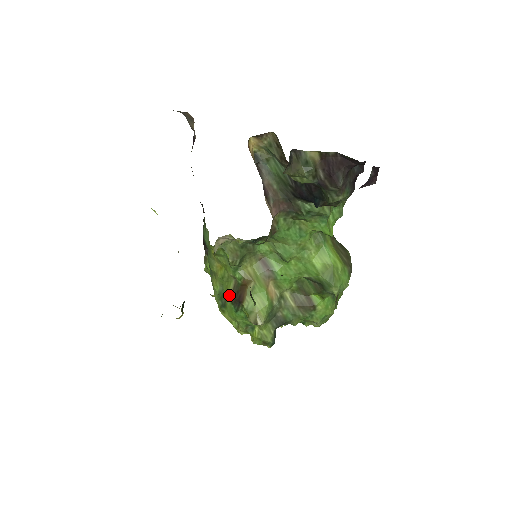
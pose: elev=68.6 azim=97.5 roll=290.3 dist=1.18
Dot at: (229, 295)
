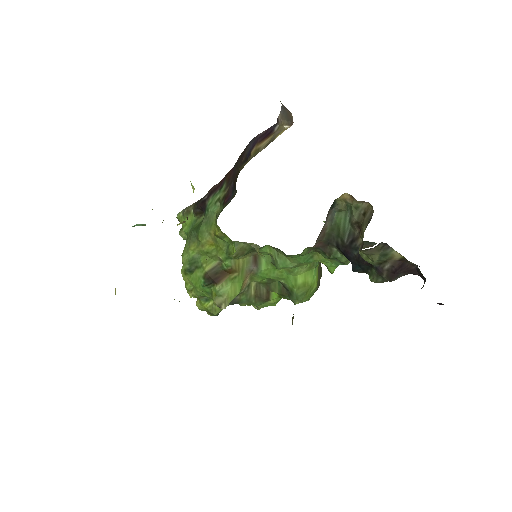
Dot at: (205, 270)
